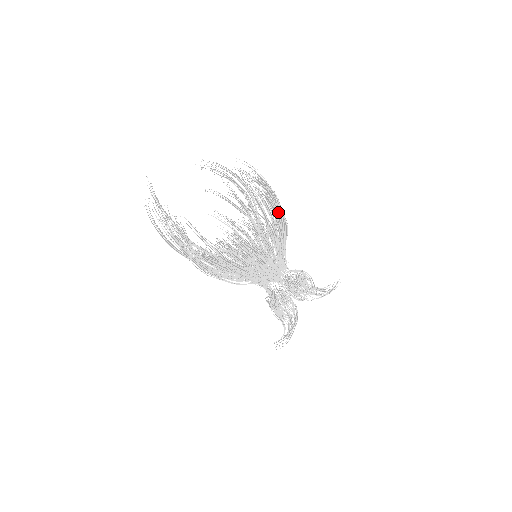
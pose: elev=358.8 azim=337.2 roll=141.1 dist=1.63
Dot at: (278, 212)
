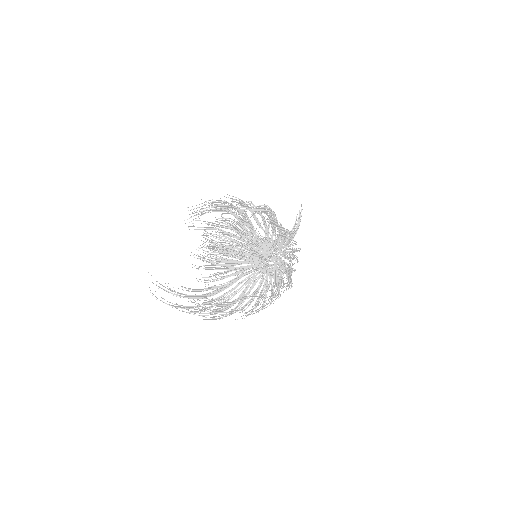
Dot at: occluded
